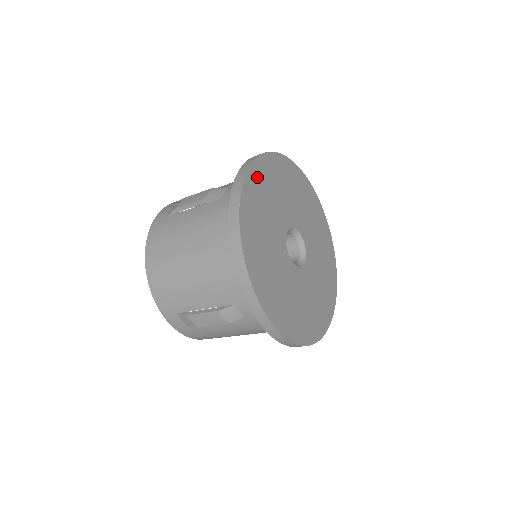
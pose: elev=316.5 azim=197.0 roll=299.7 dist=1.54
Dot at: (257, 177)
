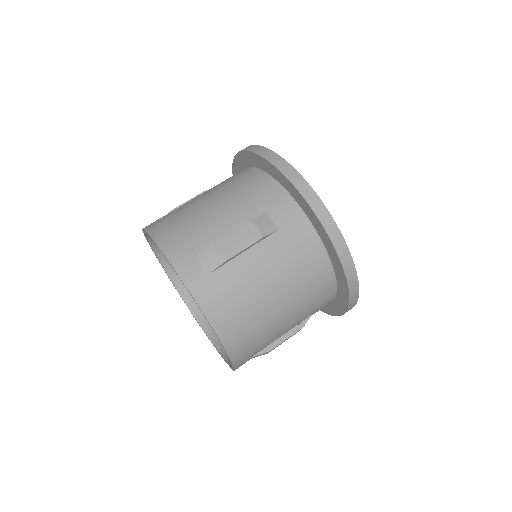
Dot at: occluded
